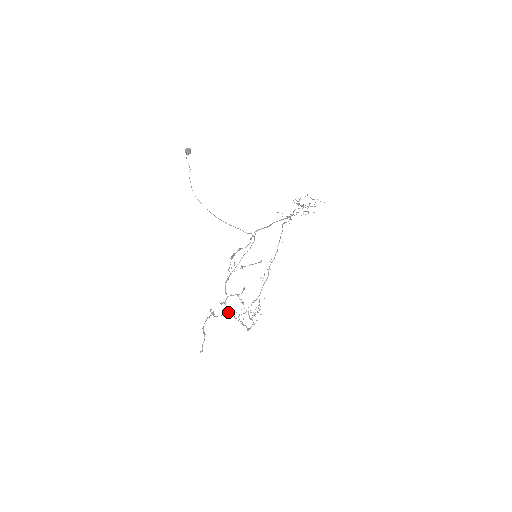
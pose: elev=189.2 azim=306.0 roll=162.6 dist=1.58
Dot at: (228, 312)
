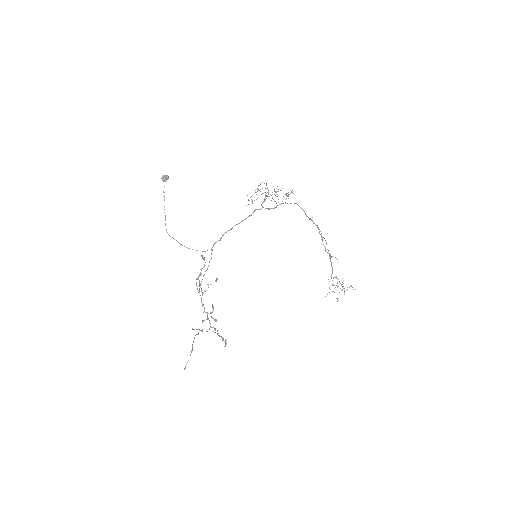
Dot at: (213, 327)
